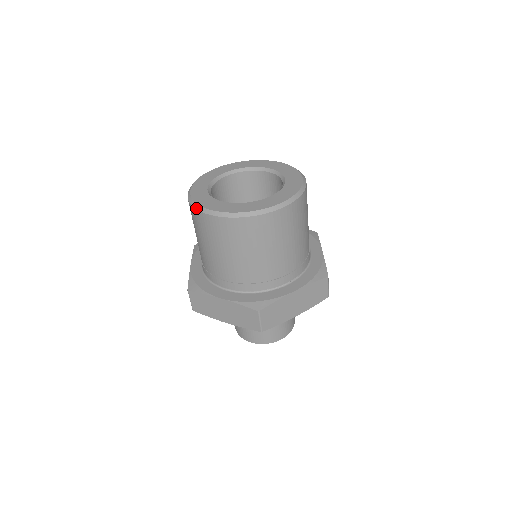
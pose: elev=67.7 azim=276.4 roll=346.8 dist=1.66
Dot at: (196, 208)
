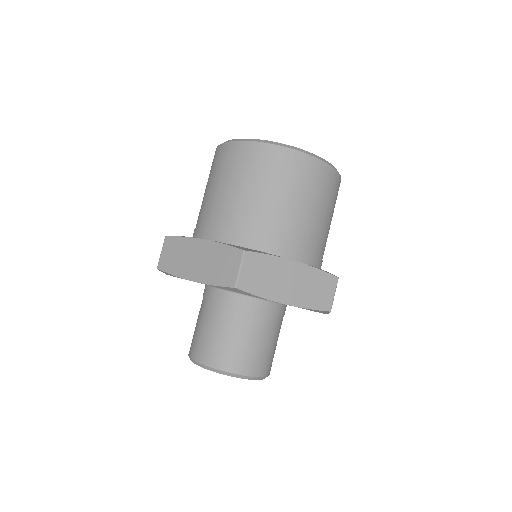
Dot at: occluded
